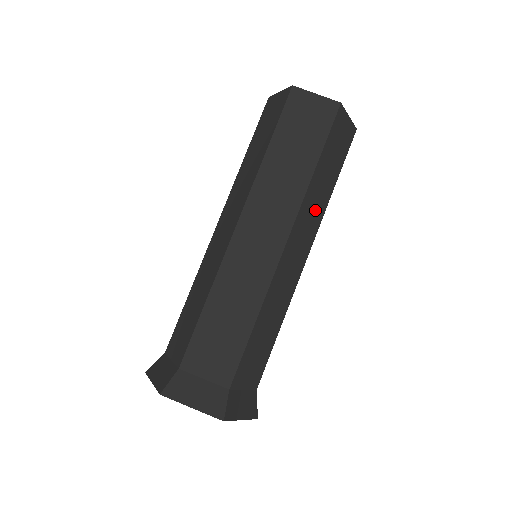
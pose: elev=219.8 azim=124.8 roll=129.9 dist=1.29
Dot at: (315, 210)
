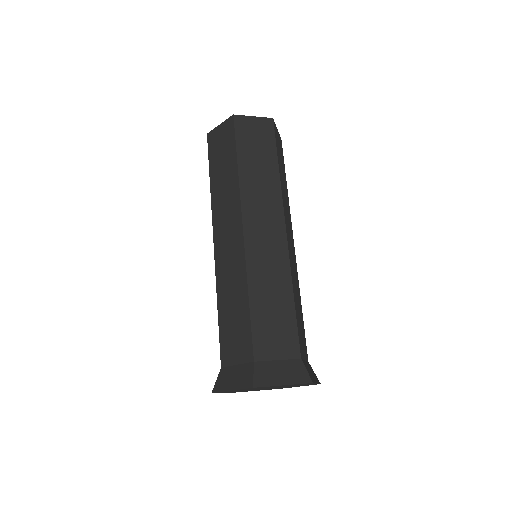
Dot at: (286, 203)
